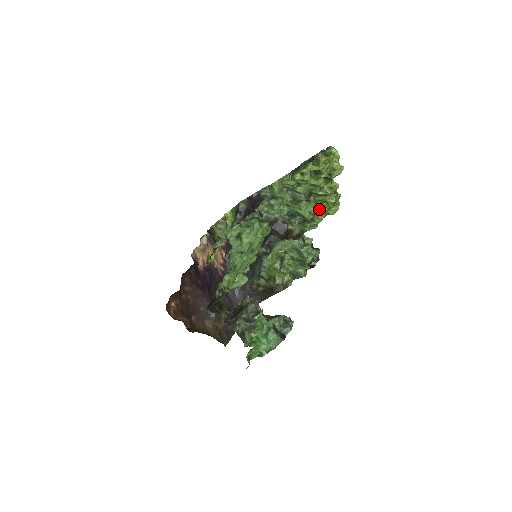
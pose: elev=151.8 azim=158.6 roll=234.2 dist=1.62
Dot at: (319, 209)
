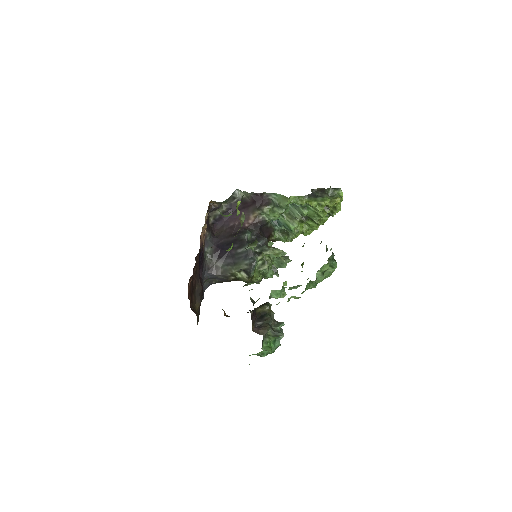
Dot at: occluded
